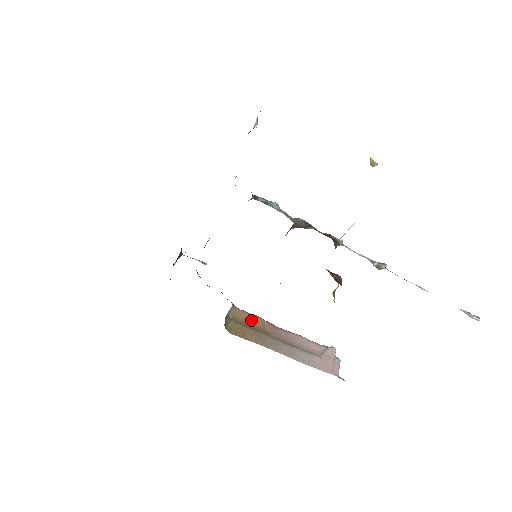
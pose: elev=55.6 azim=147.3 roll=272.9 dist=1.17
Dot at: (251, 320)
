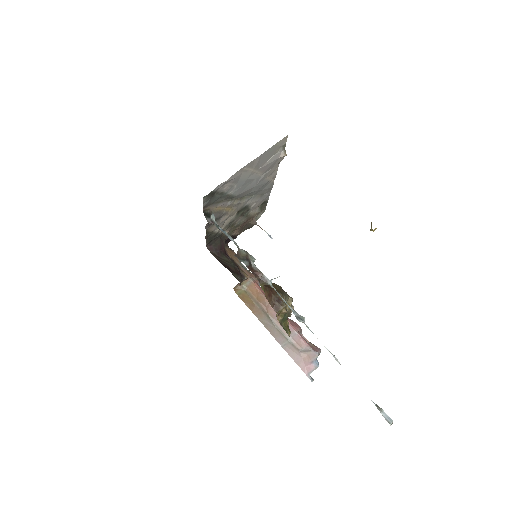
Dot at: (258, 296)
